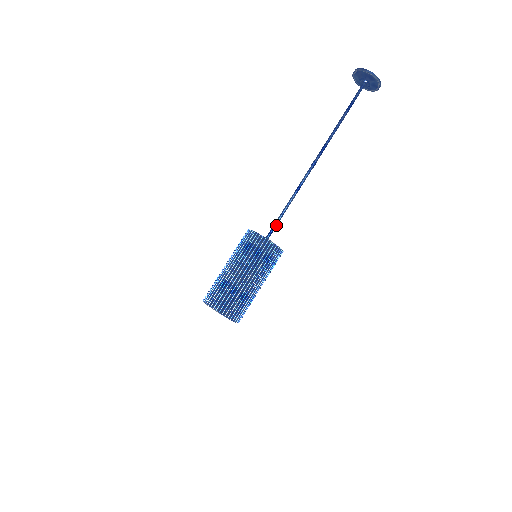
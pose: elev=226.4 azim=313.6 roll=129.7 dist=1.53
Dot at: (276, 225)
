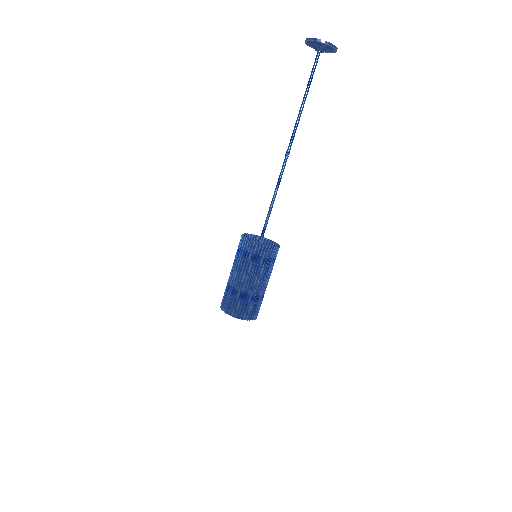
Dot at: (266, 223)
